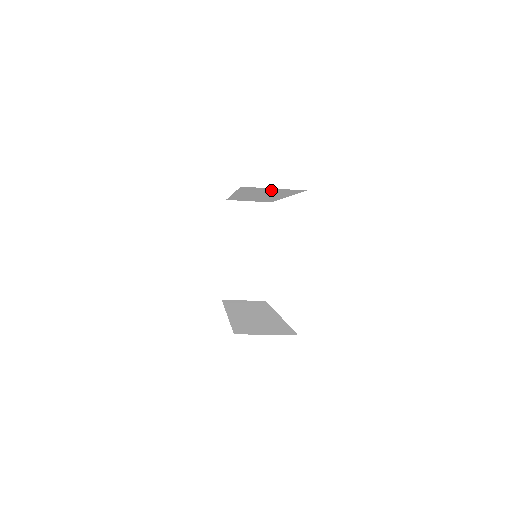
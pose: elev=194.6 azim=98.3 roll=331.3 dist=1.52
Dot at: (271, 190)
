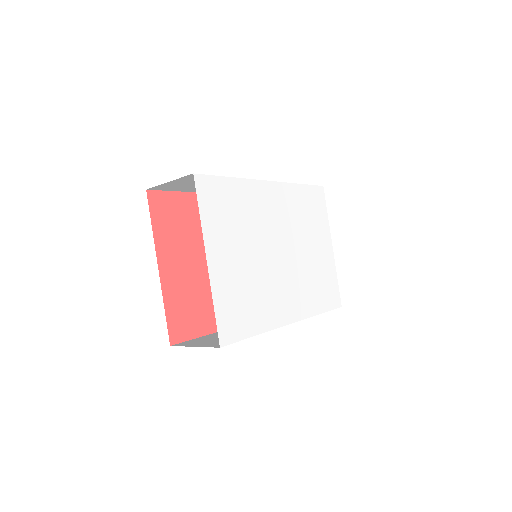
Dot at: (188, 183)
